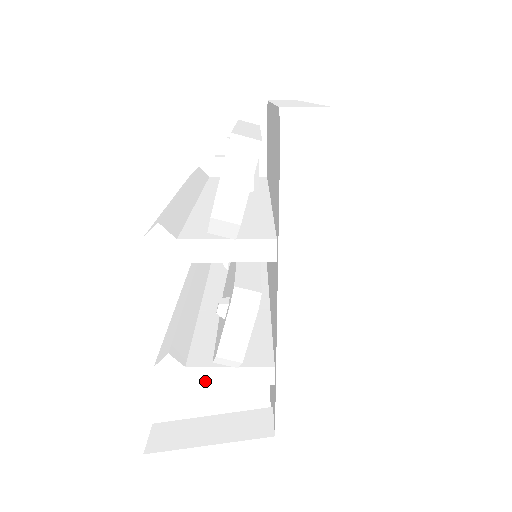
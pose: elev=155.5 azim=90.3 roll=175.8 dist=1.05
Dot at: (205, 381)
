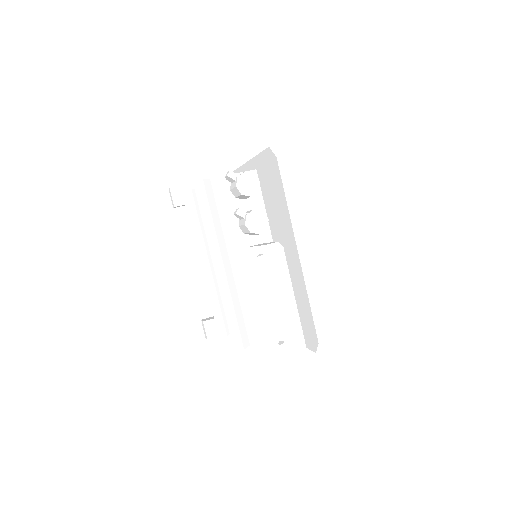
Dot at: occluded
